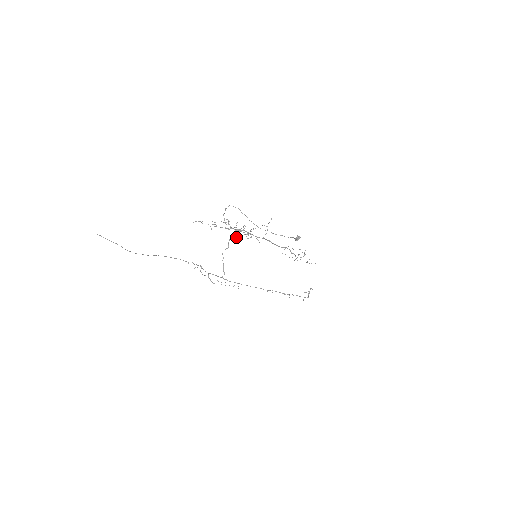
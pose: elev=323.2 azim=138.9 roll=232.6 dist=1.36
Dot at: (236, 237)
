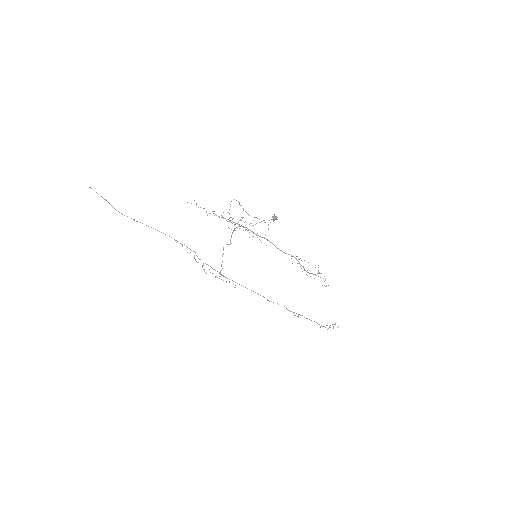
Dot at: occluded
